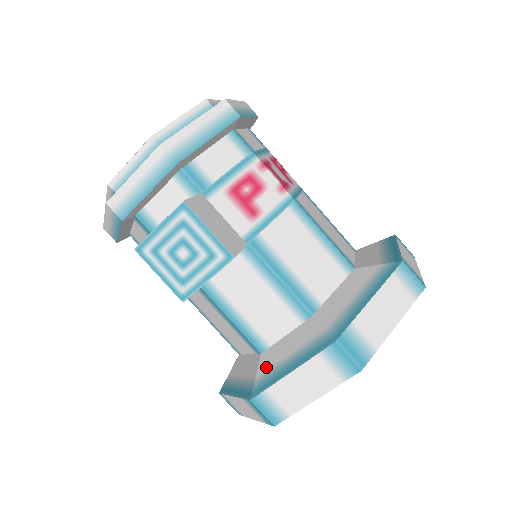
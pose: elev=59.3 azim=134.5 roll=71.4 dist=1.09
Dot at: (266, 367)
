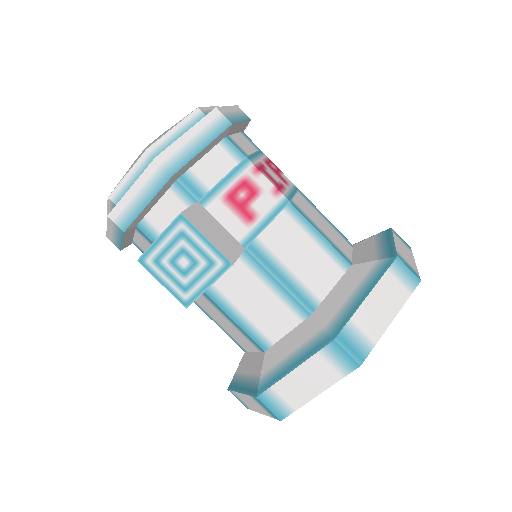
Dot at: (270, 365)
